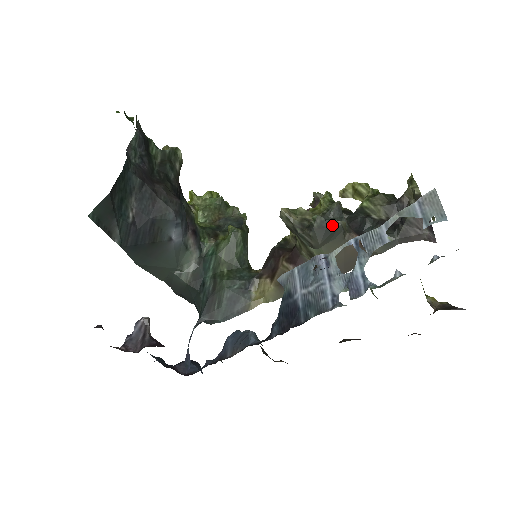
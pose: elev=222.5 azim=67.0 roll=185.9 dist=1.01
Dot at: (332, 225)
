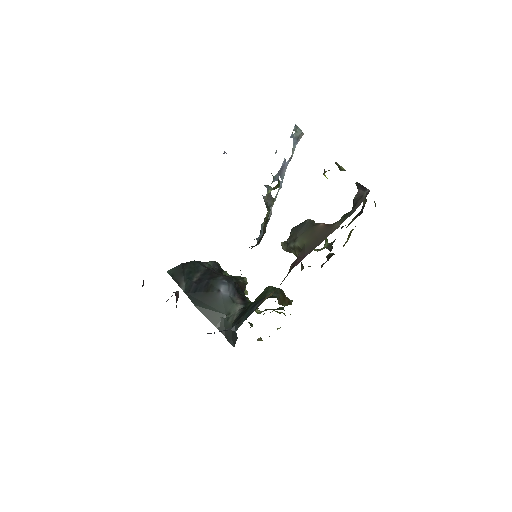
Dot at: (303, 223)
